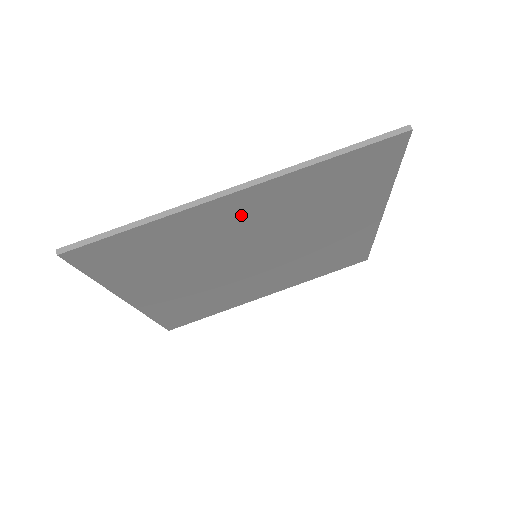
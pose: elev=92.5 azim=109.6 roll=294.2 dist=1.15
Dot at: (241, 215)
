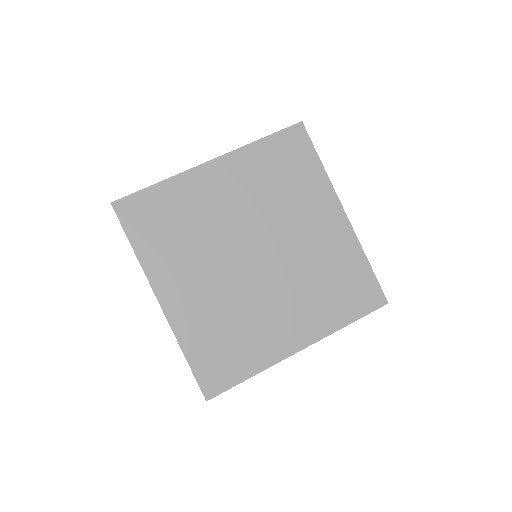
Dot at: (222, 187)
